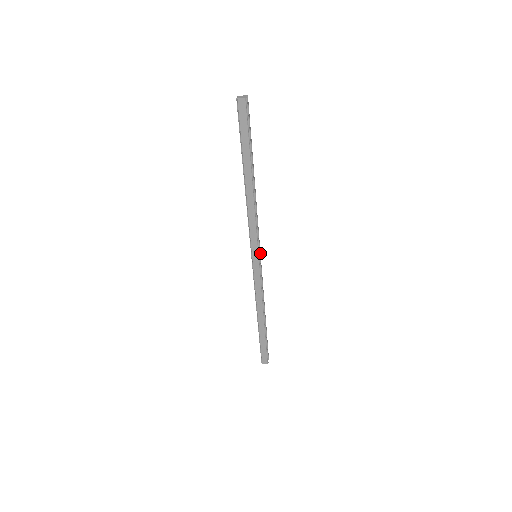
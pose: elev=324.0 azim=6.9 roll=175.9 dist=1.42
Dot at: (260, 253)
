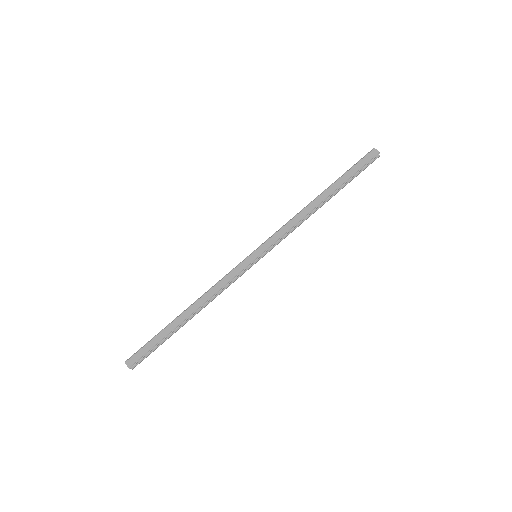
Dot at: (260, 258)
